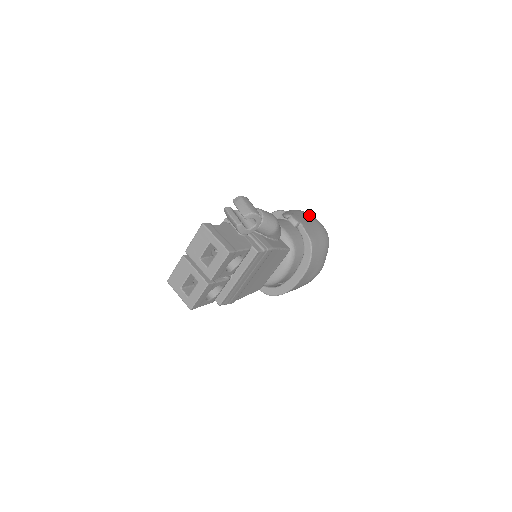
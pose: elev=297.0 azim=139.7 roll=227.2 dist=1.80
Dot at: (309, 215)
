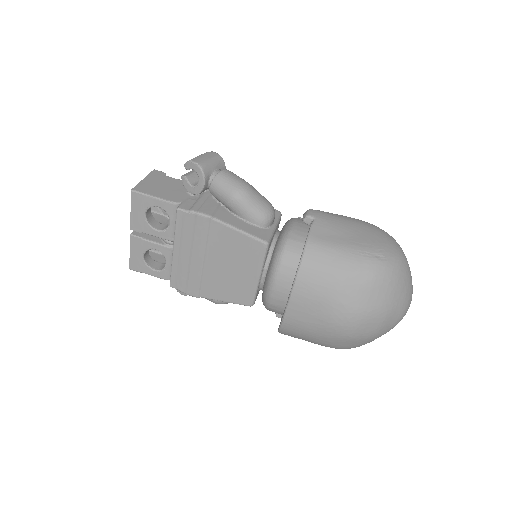
Dot at: (373, 229)
